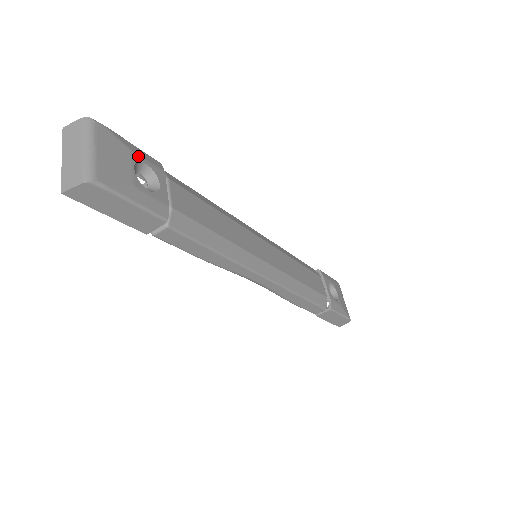
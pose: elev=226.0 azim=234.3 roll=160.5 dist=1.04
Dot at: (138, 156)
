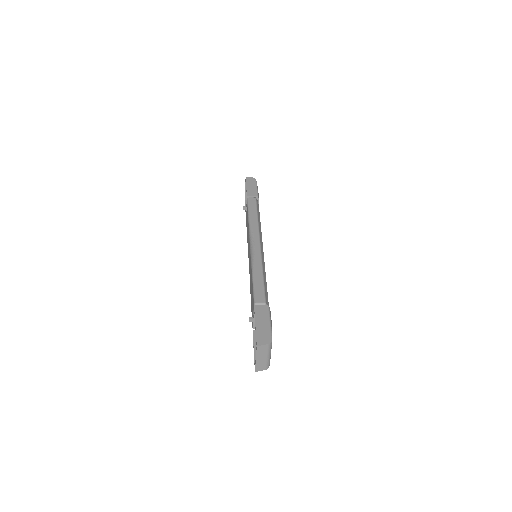
Dot at: occluded
